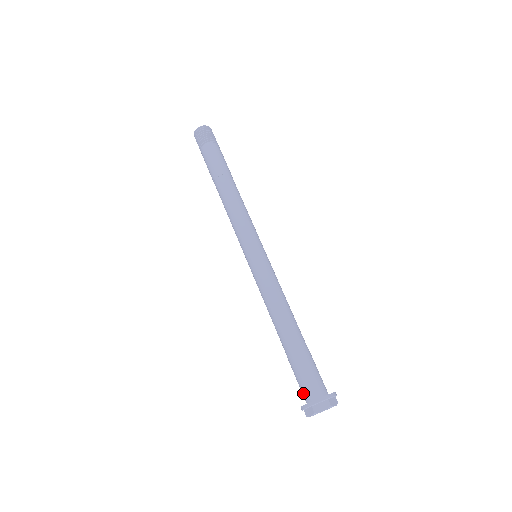
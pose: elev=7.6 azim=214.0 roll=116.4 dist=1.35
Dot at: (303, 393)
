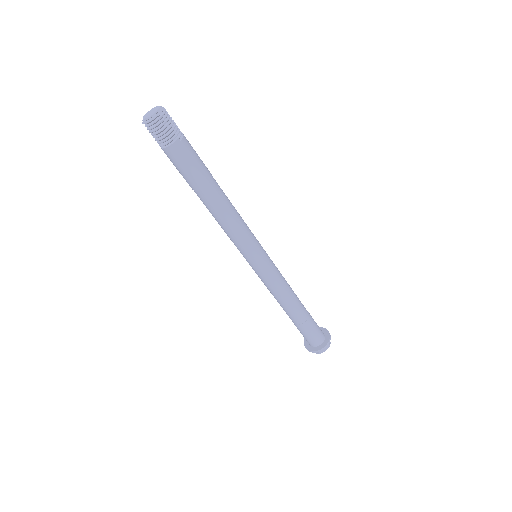
Dot at: (308, 342)
